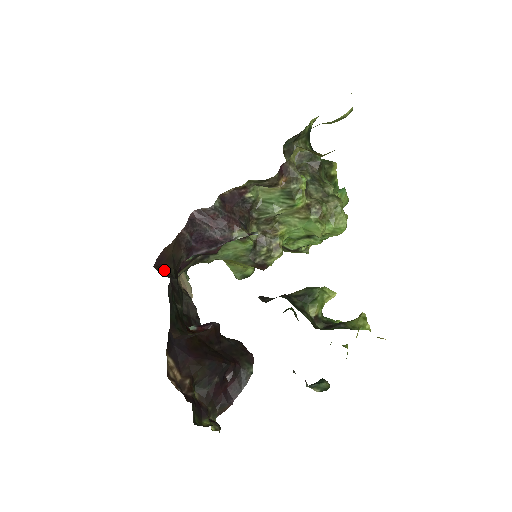
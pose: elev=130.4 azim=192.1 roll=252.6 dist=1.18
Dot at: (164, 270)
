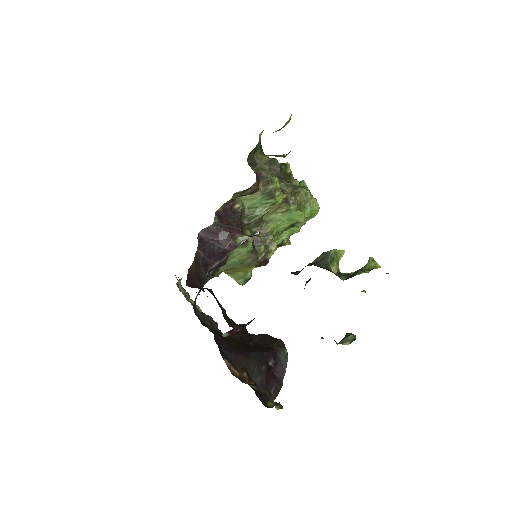
Dot at: (195, 287)
